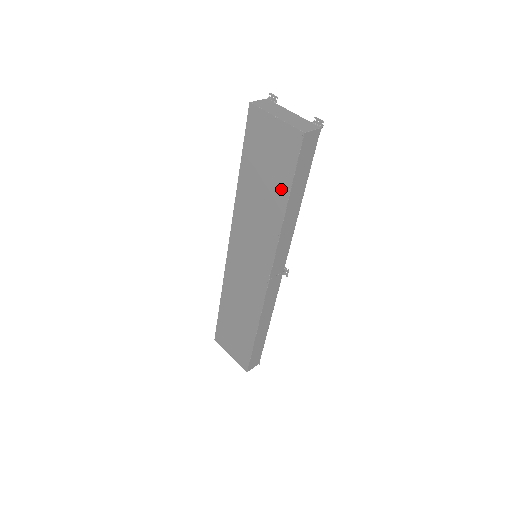
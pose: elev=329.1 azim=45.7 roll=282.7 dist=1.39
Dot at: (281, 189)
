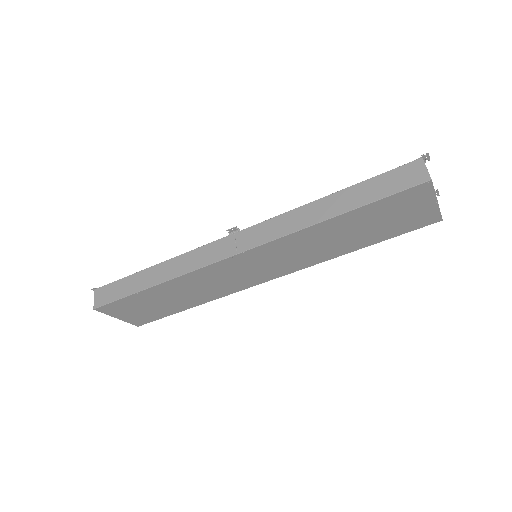
Dot at: (372, 239)
